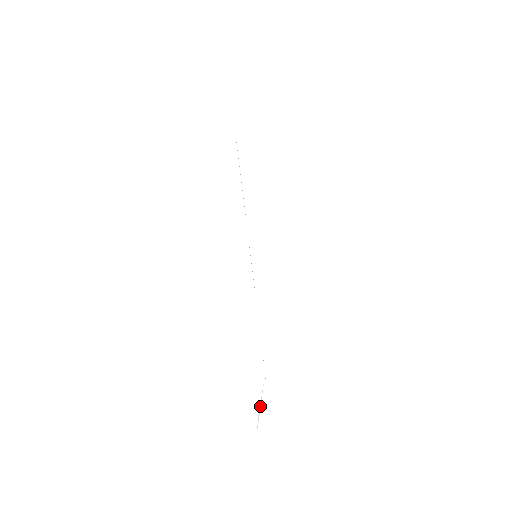
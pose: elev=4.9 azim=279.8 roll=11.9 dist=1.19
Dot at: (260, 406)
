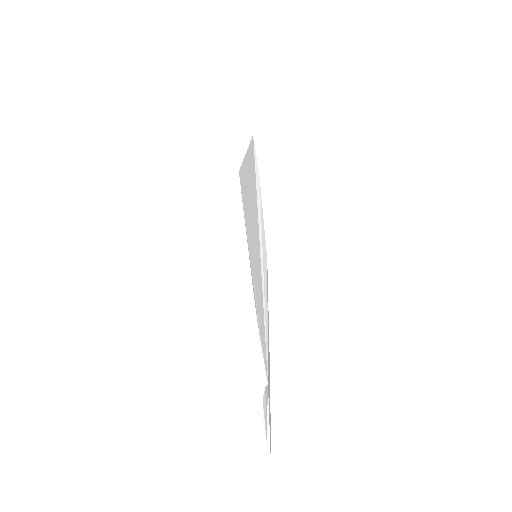
Dot at: (268, 423)
